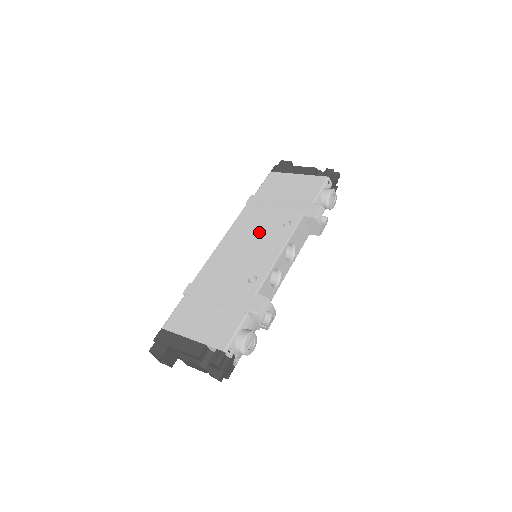
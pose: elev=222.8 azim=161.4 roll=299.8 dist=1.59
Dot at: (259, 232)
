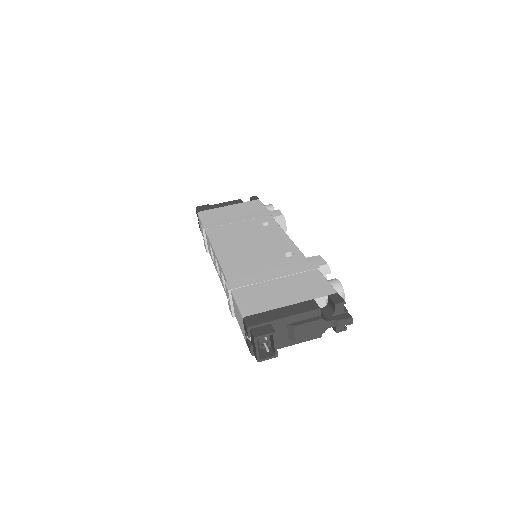
Dot at: (247, 235)
